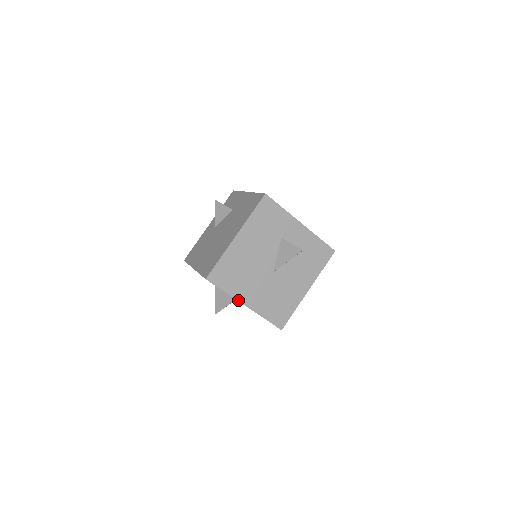
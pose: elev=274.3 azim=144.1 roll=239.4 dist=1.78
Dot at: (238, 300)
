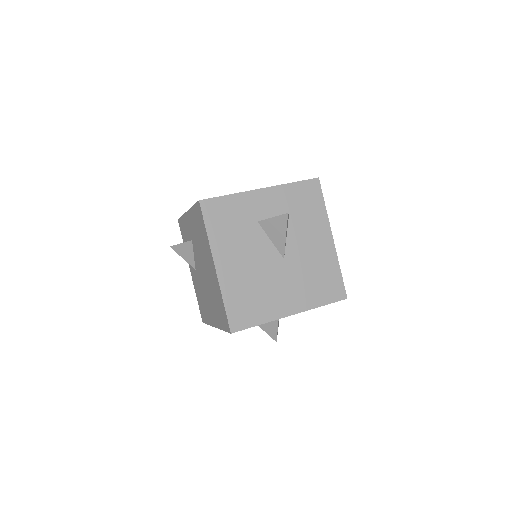
Dot at: (280, 318)
